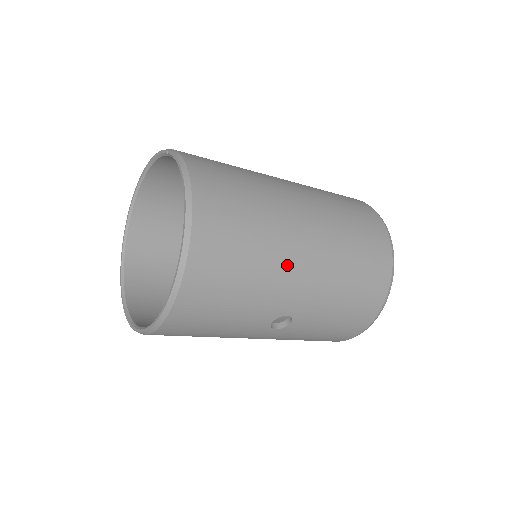
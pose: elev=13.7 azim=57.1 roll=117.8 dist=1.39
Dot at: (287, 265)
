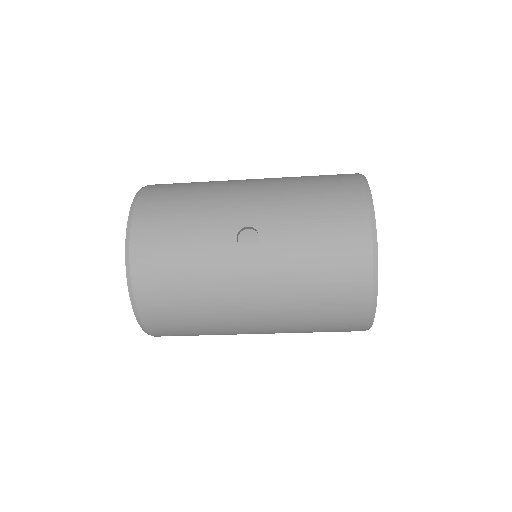
Dot at: (229, 190)
